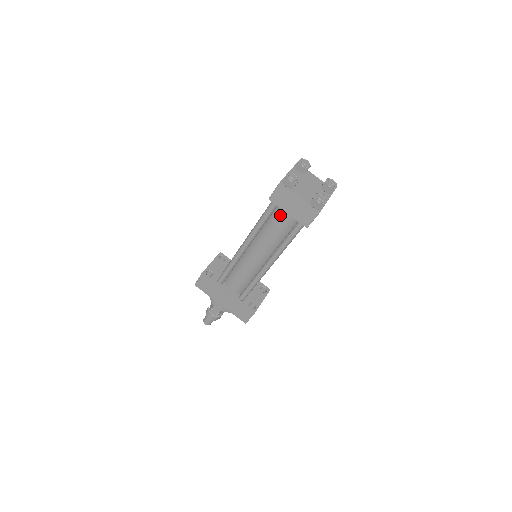
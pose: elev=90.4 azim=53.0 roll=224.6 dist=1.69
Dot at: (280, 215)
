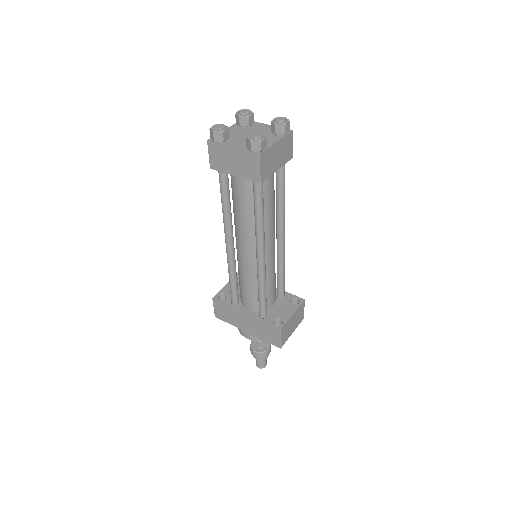
Dot at: (235, 184)
